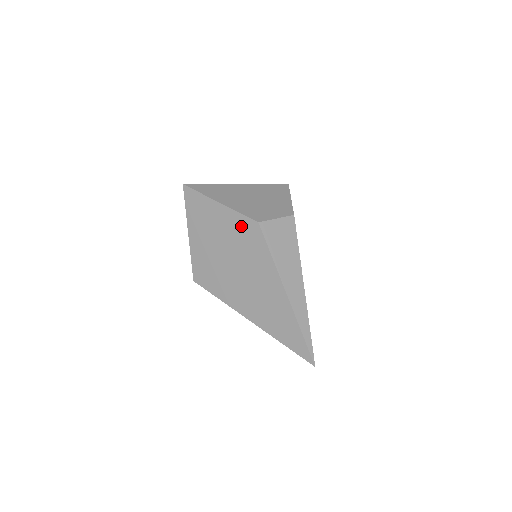
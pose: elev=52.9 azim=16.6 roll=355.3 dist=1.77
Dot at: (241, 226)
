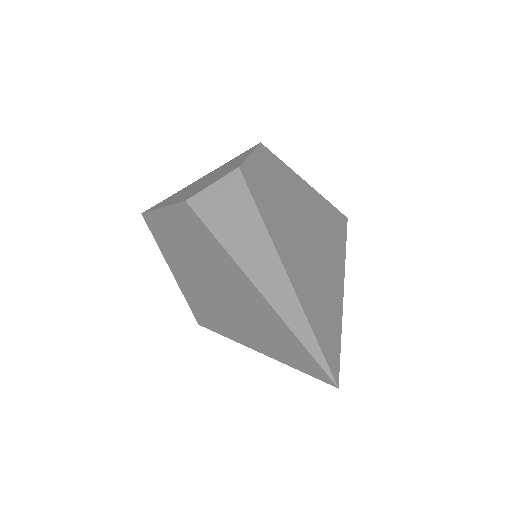
Dot at: (181, 220)
